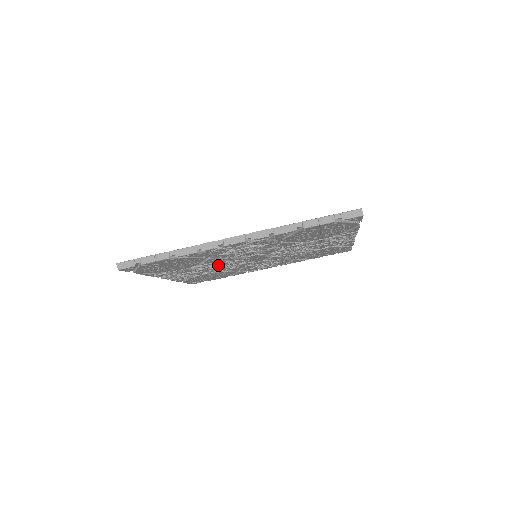
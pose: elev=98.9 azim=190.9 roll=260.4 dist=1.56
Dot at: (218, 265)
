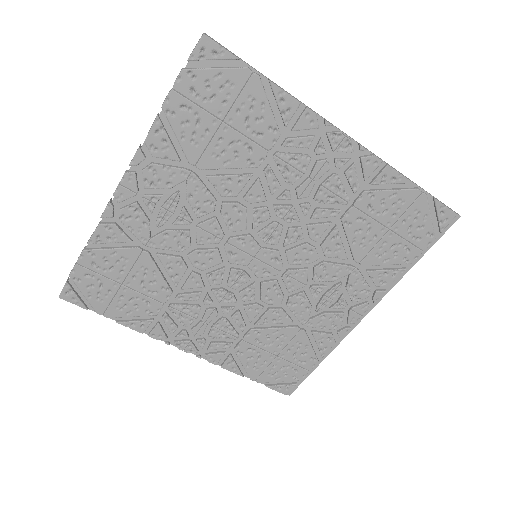
Dot at: (218, 292)
